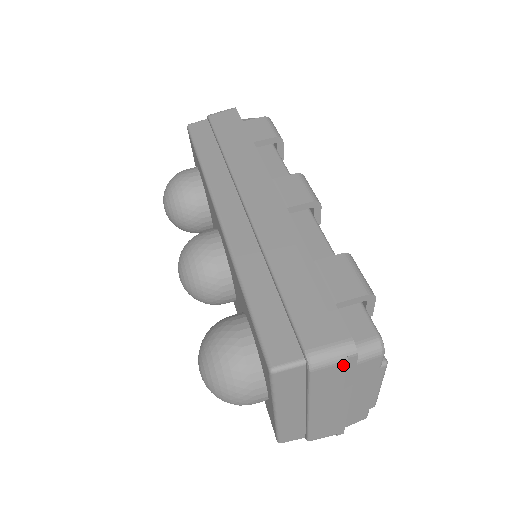
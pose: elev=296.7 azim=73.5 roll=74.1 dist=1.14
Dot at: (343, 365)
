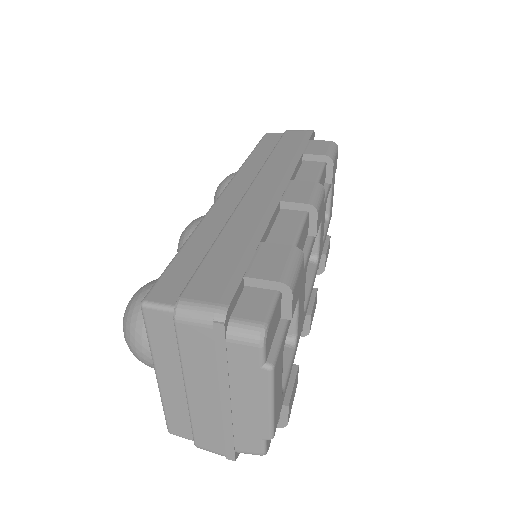
Dot at: (209, 331)
